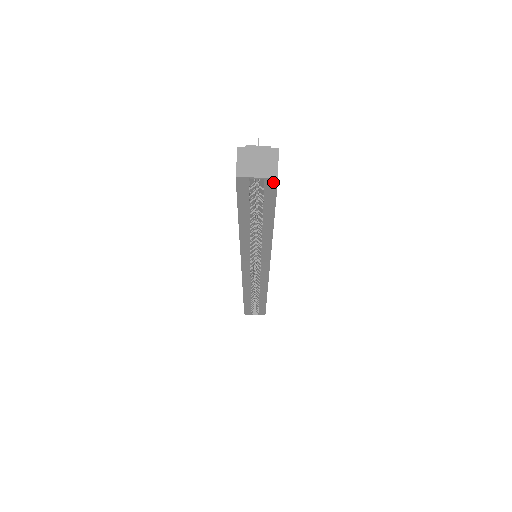
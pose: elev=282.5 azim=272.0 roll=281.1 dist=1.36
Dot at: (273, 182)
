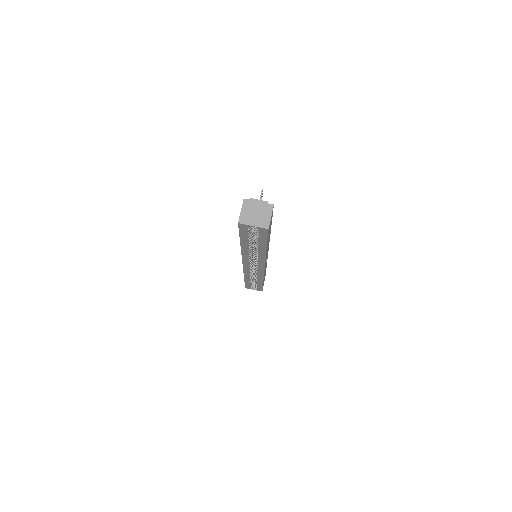
Dot at: (265, 230)
